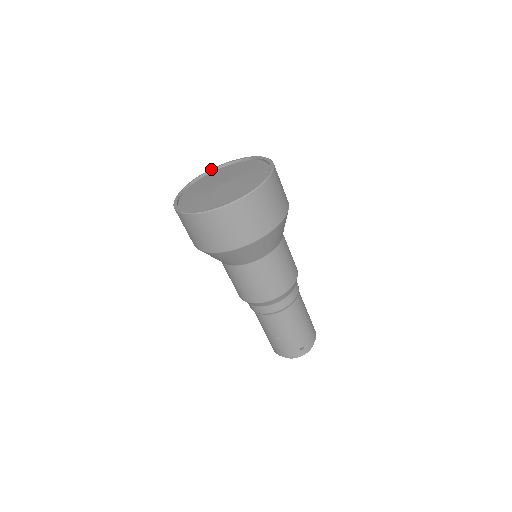
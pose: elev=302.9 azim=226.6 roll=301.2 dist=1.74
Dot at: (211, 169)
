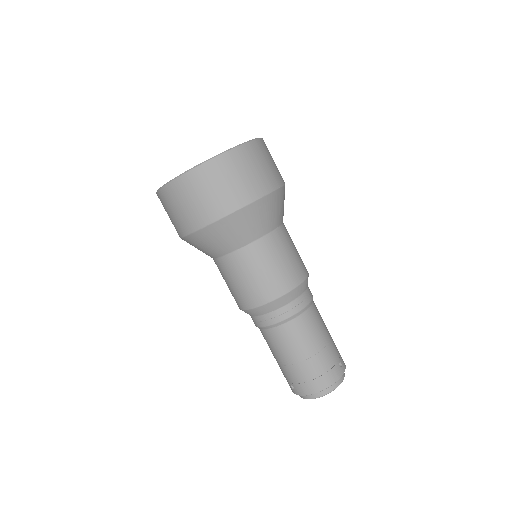
Dot at: occluded
